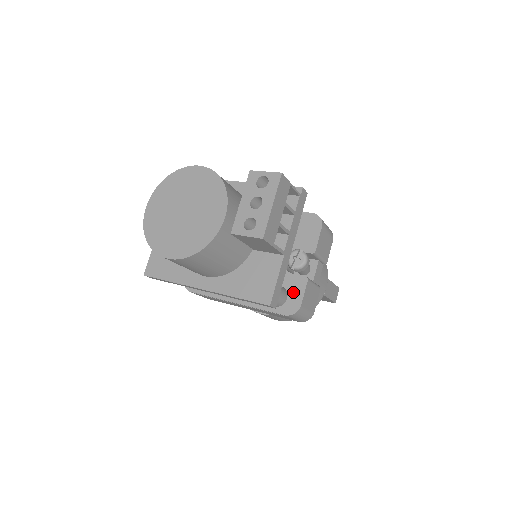
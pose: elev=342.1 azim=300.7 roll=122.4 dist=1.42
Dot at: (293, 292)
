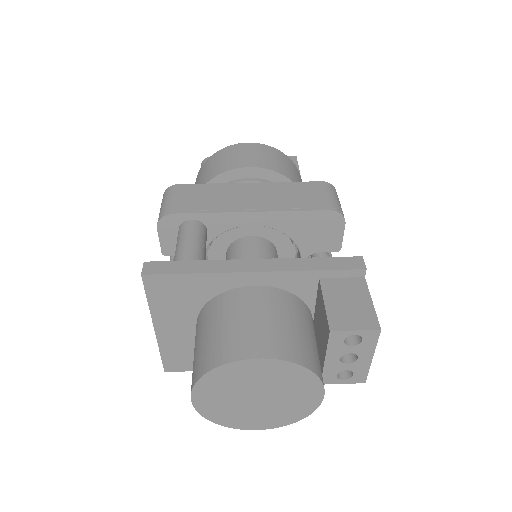
Dot at: occluded
